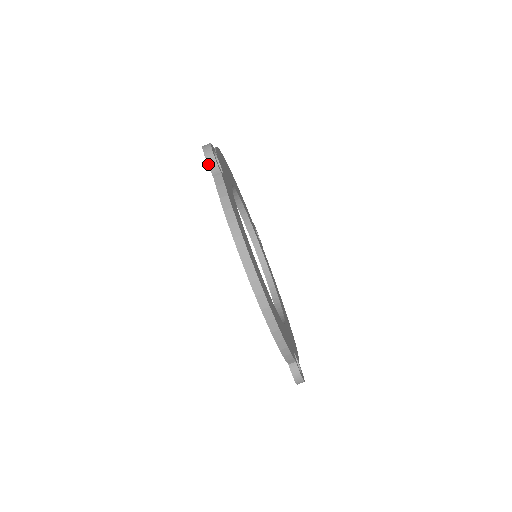
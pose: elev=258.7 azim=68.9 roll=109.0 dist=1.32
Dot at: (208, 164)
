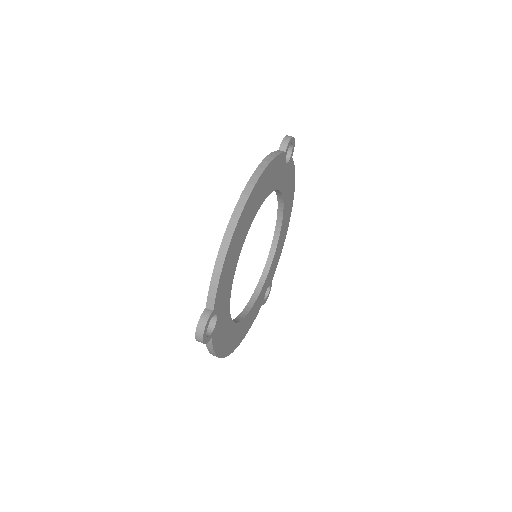
Dot at: (283, 140)
